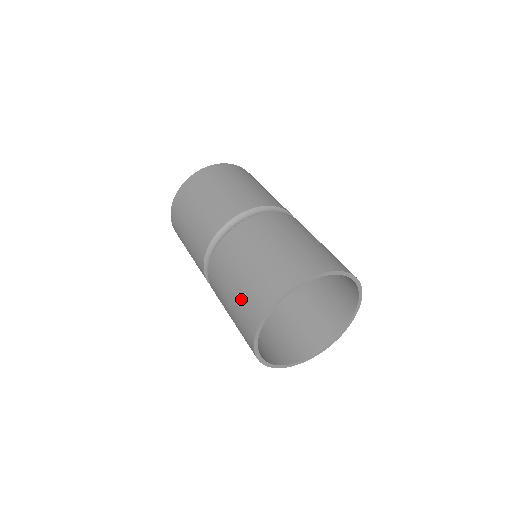
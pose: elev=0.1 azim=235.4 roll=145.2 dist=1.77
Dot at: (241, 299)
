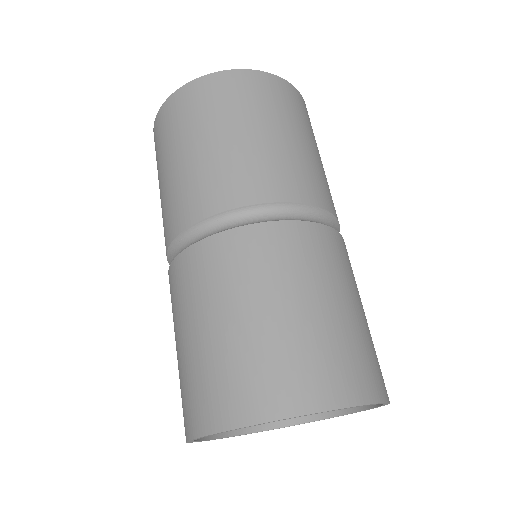
Dot at: (179, 377)
